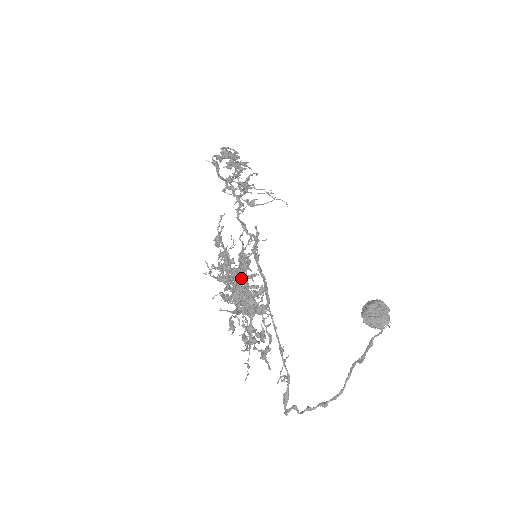
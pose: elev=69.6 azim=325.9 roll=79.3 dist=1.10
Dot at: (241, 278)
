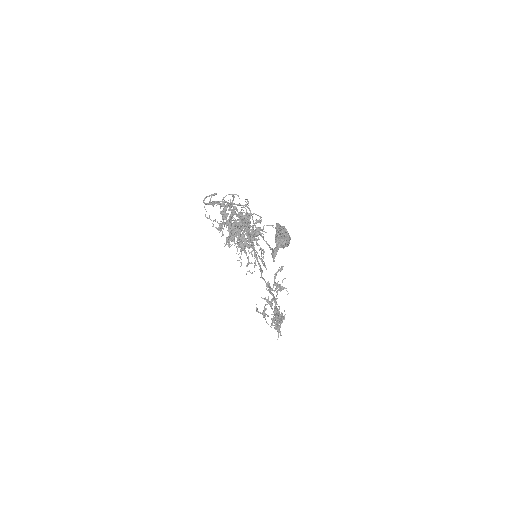
Dot at: occluded
